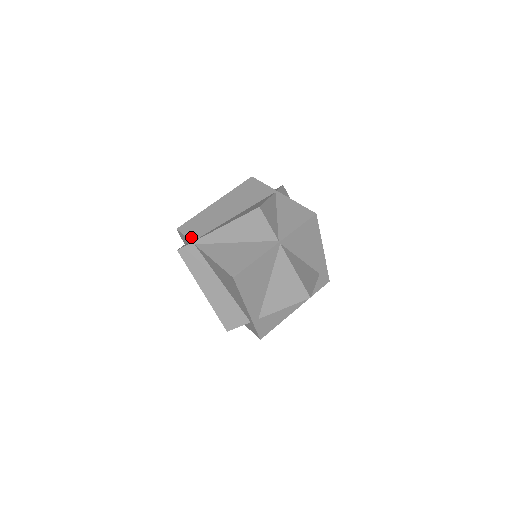
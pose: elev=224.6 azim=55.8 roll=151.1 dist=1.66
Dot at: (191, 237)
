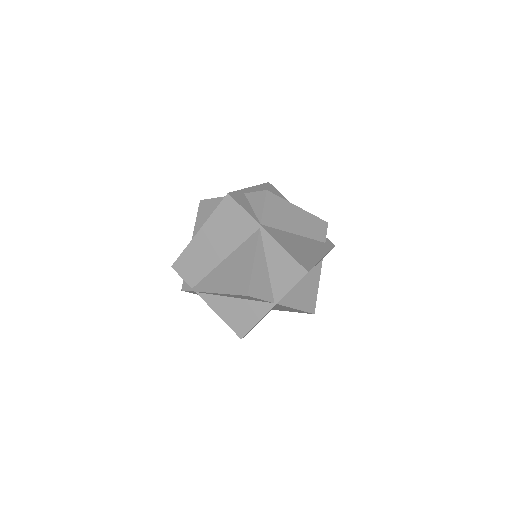
Dot at: (189, 282)
